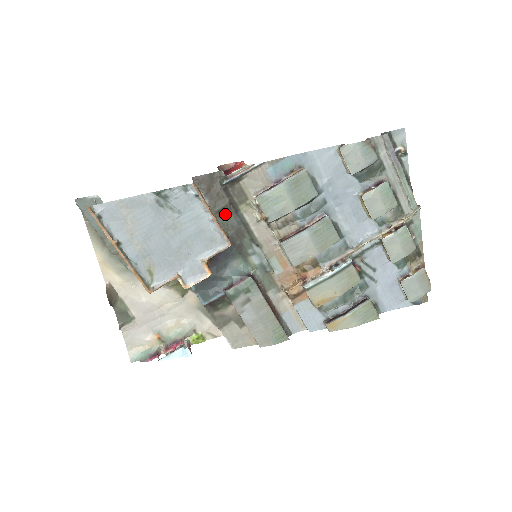
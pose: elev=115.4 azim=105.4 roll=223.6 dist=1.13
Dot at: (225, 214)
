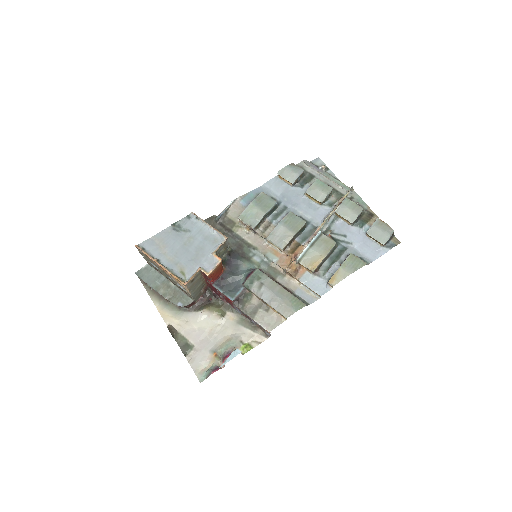
Dot at: occluded
